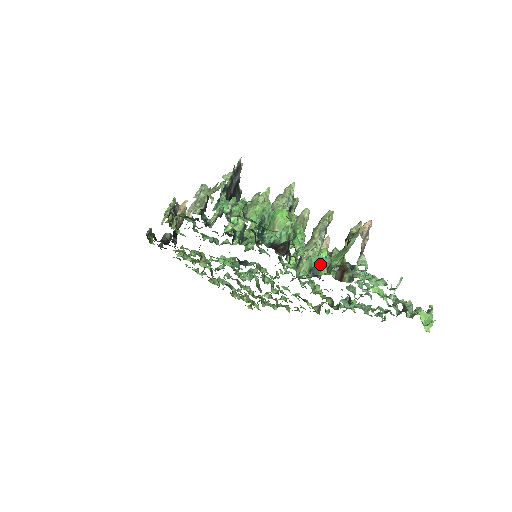
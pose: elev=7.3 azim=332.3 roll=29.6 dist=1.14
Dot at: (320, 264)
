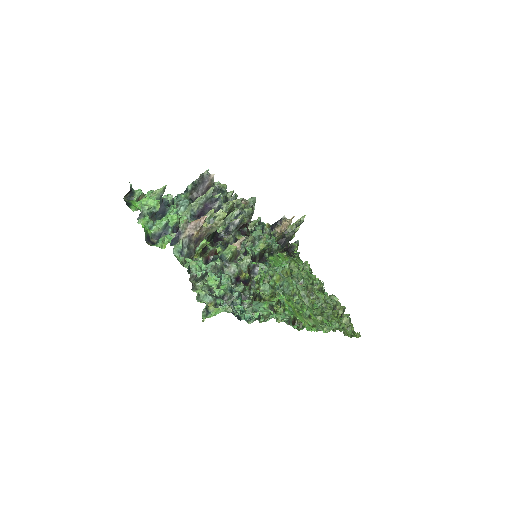
Dot at: (167, 242)
